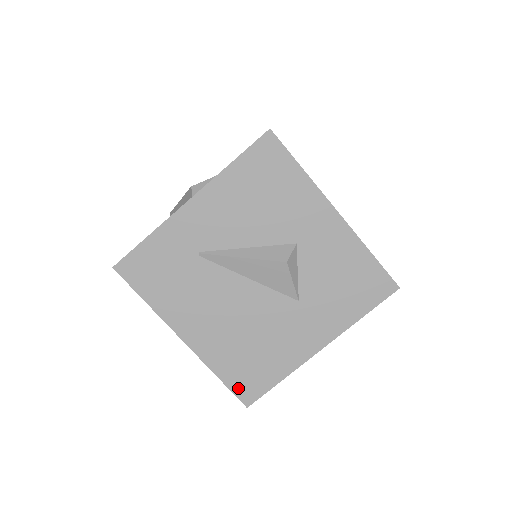
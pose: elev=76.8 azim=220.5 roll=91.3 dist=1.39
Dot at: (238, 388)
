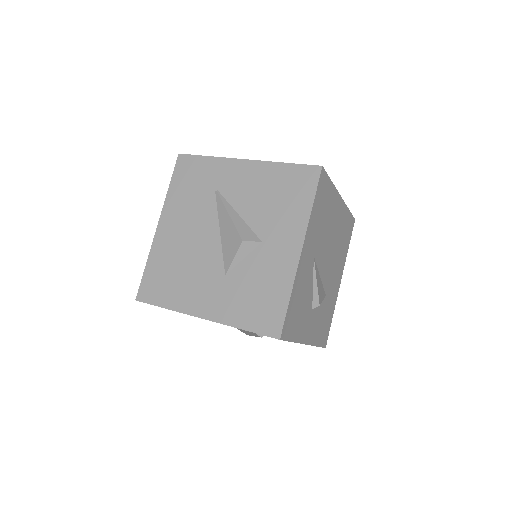
Dot at: (145, 284)
